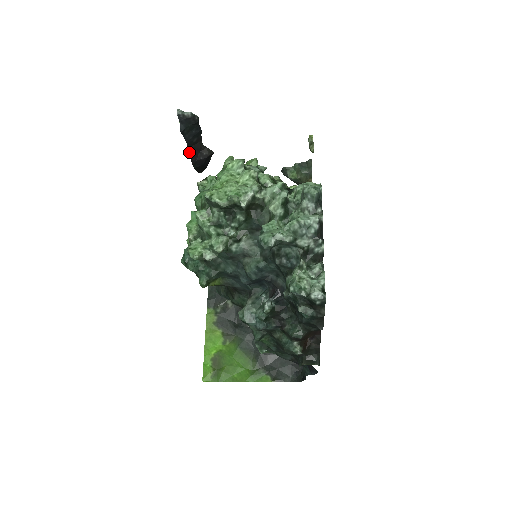
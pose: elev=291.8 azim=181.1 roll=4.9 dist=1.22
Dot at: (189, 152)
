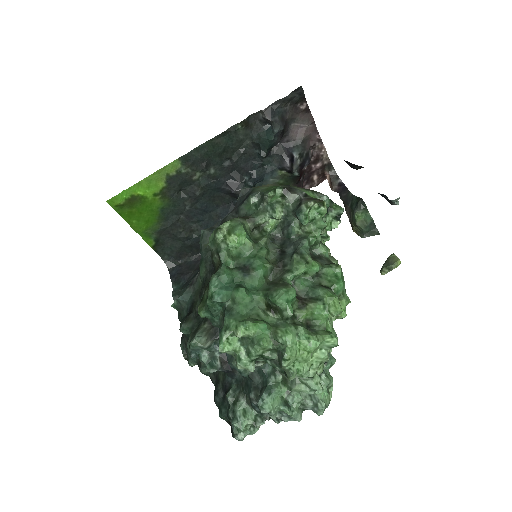
Dot at: occluded
